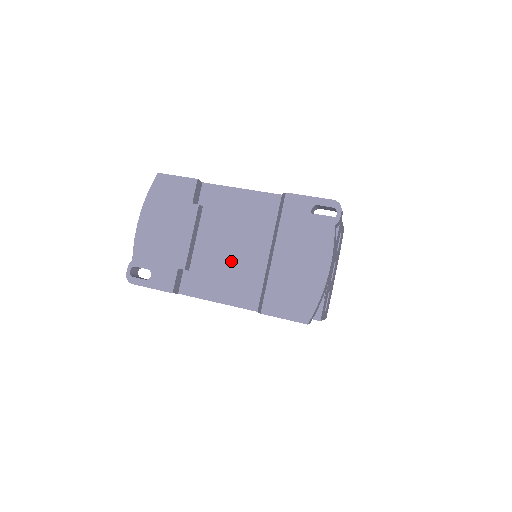
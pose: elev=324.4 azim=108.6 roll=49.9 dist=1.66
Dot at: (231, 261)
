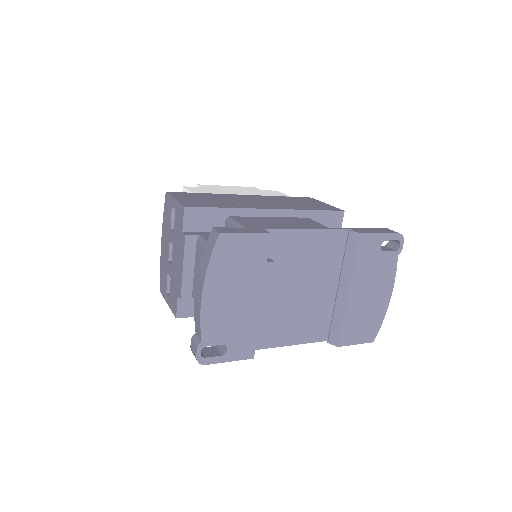
Dot at: (300, 305)
